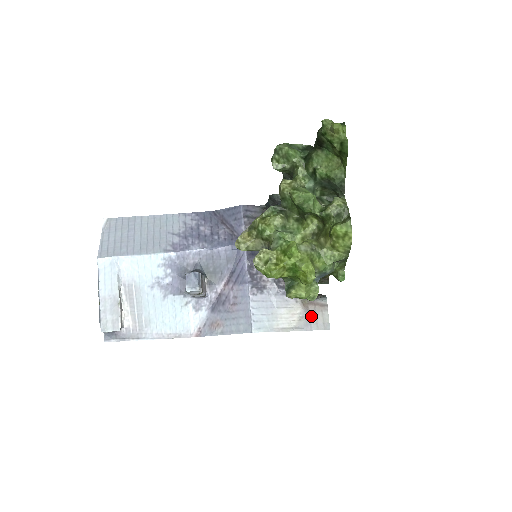
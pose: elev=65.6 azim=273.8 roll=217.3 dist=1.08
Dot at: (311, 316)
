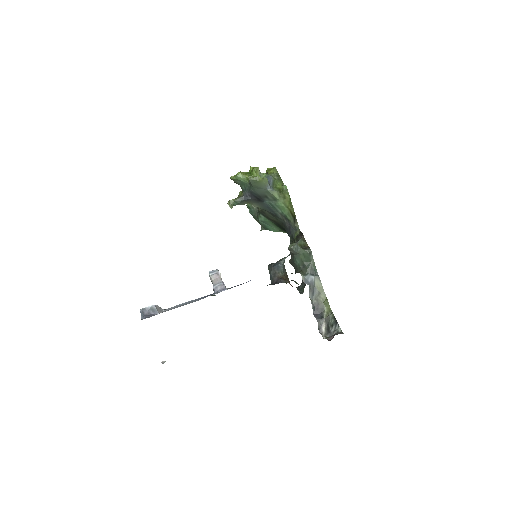
Dot at: occluded
